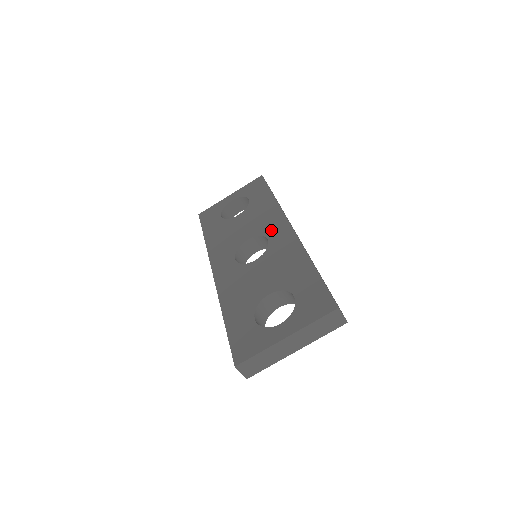
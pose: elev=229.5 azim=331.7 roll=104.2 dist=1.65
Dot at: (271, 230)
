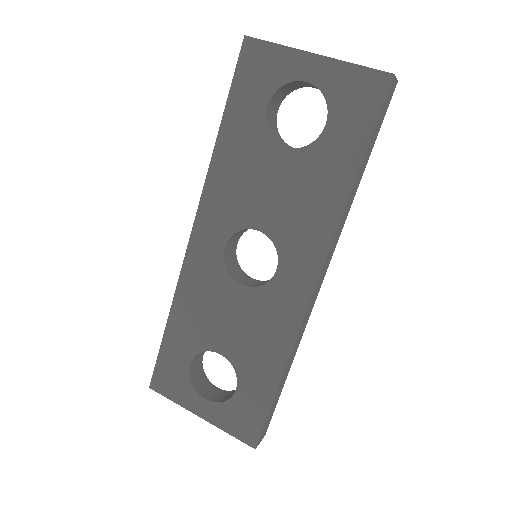
Dot at: (292, 258)
